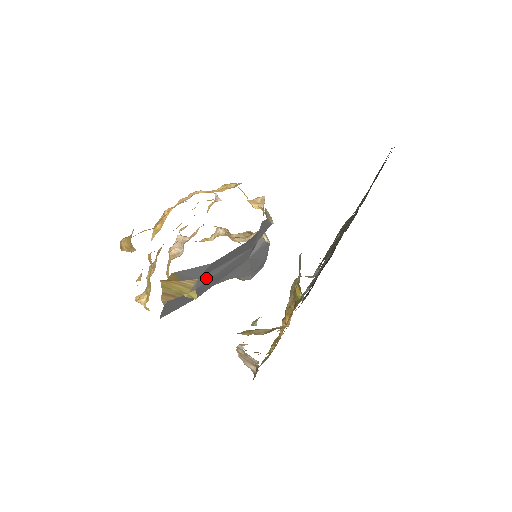
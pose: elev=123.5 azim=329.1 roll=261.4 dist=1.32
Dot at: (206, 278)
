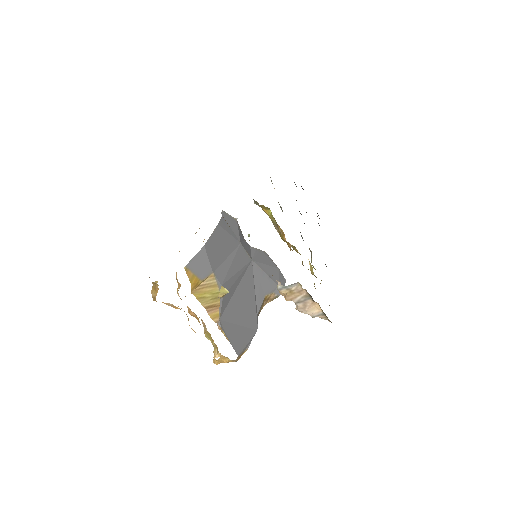
Dot at: (222, 274)
